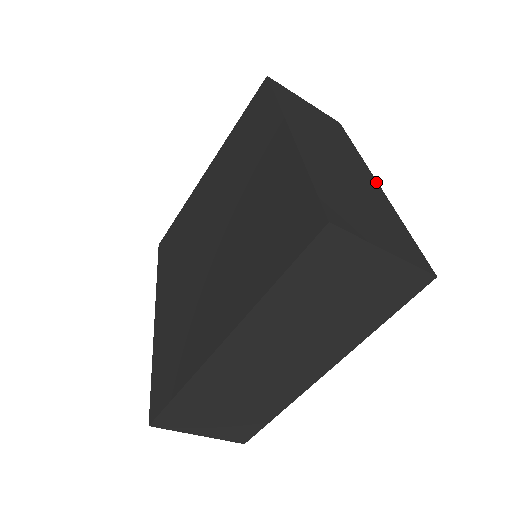
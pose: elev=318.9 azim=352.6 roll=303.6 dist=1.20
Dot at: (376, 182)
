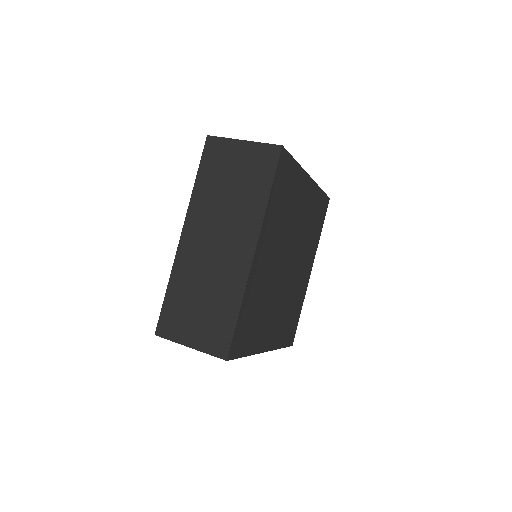
Dot at: occluded
